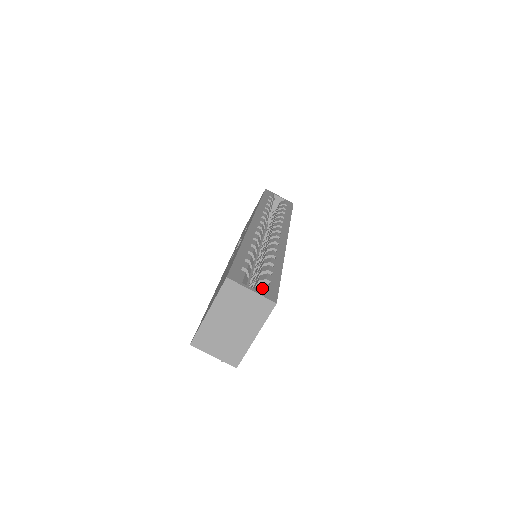
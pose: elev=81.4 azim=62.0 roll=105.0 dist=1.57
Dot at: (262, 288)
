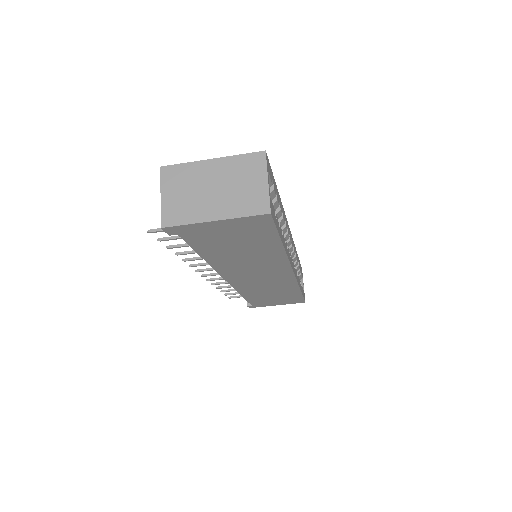
Dot at: (271, 201)
